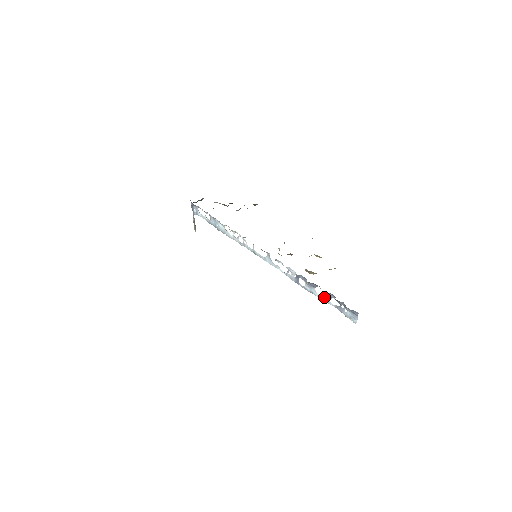
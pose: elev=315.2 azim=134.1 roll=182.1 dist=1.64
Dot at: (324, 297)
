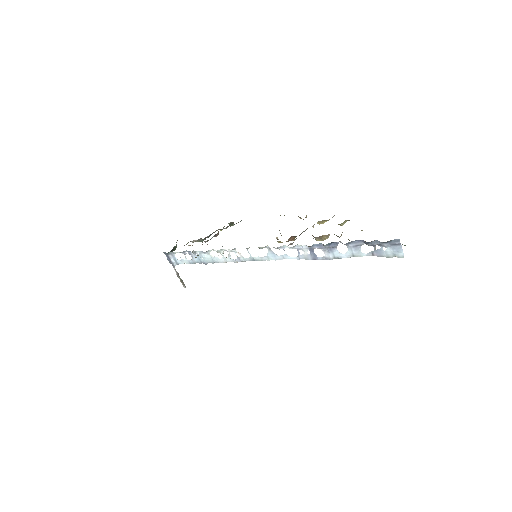
Dot at: (352, 252)
